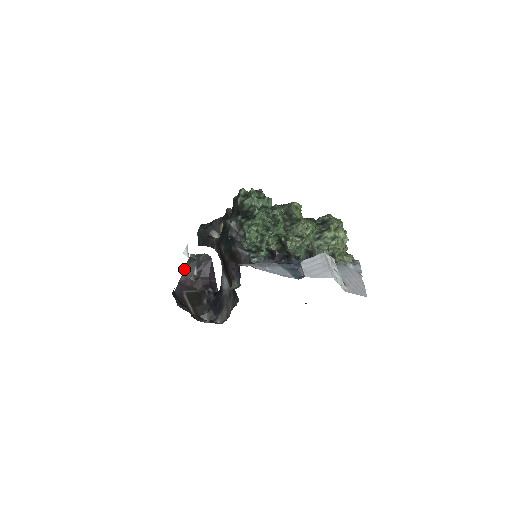
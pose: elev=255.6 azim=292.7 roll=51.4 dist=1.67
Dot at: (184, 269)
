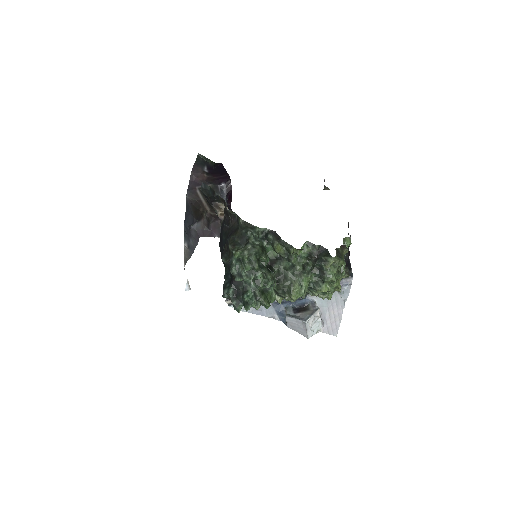
Dot at: (193, 165)
